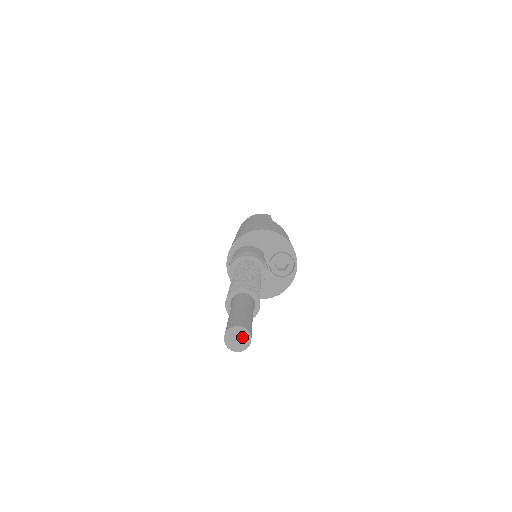
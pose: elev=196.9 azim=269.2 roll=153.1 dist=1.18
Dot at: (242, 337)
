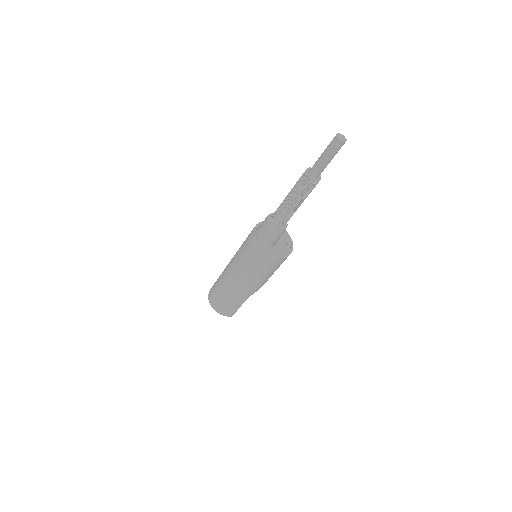
Dot at: (343, 138)
